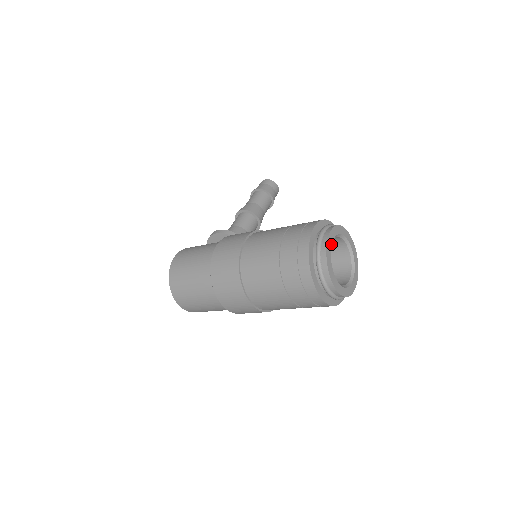
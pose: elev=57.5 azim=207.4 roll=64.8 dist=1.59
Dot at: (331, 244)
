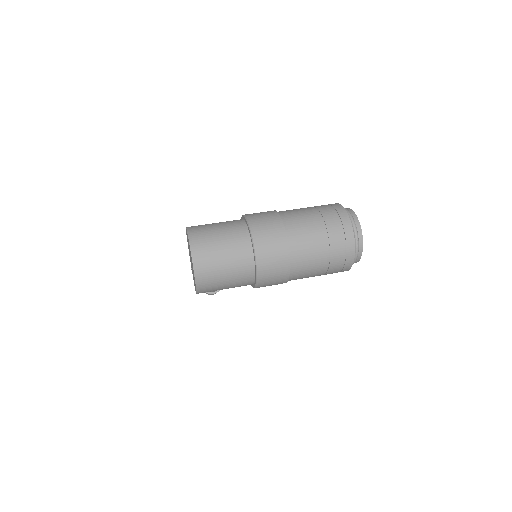
Dot at: occluded
